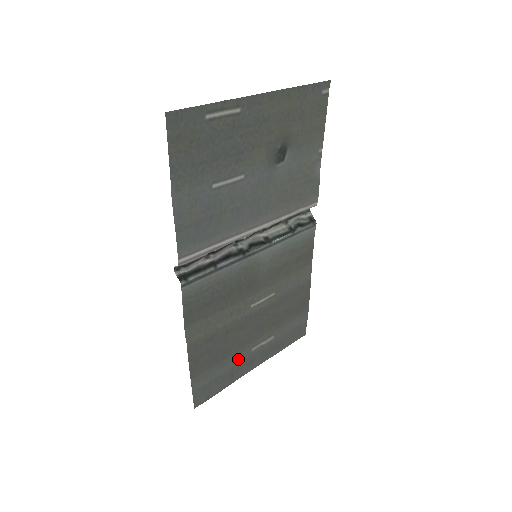
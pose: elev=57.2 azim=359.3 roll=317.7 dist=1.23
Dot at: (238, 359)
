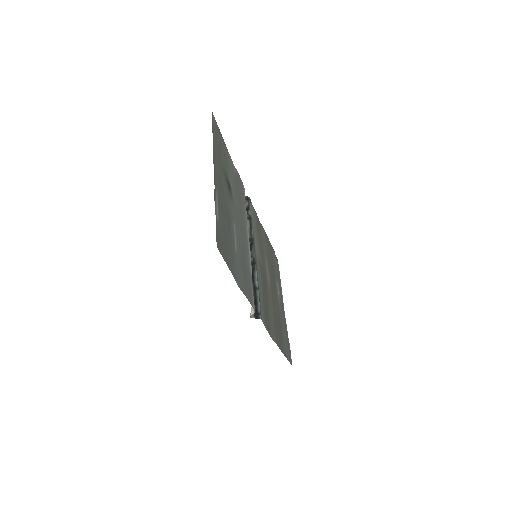
Dot at: (281, 317)
